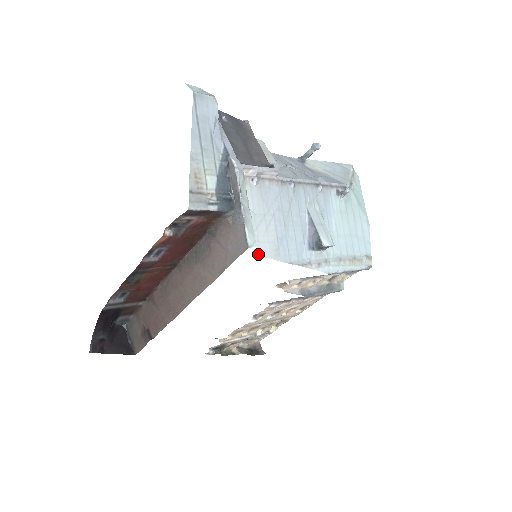
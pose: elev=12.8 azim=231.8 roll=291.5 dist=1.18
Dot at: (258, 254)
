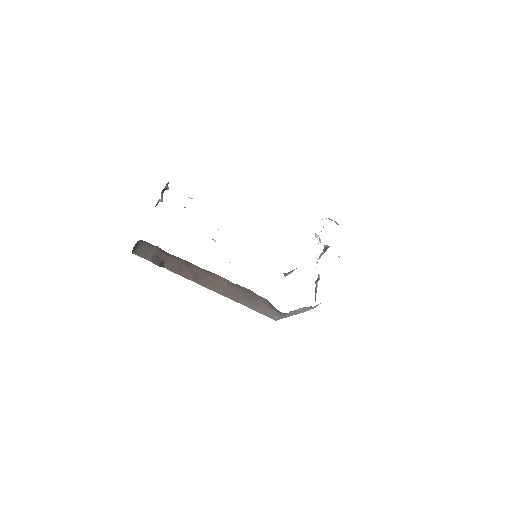
Dot at: occluded
